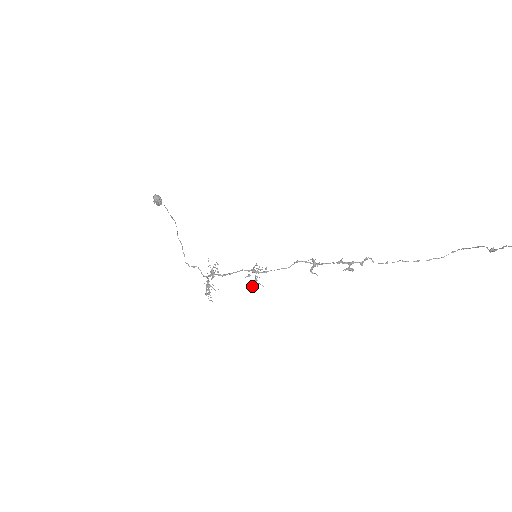
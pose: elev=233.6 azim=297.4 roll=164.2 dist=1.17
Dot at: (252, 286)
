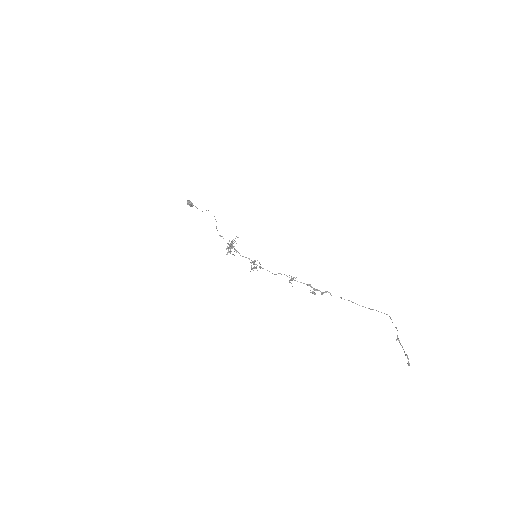
Dot at: occluded
